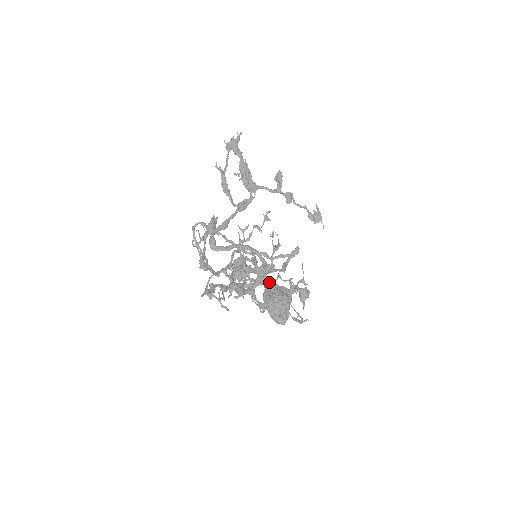
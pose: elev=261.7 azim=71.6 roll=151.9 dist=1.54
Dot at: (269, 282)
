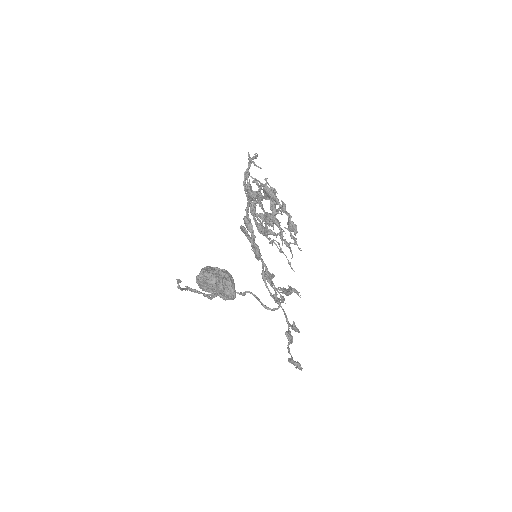
Dot at: occluded
